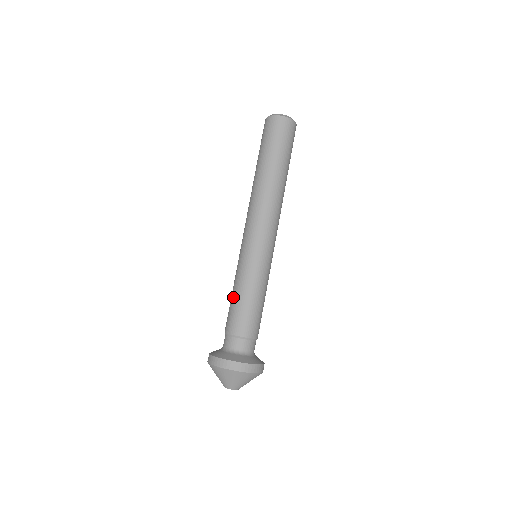
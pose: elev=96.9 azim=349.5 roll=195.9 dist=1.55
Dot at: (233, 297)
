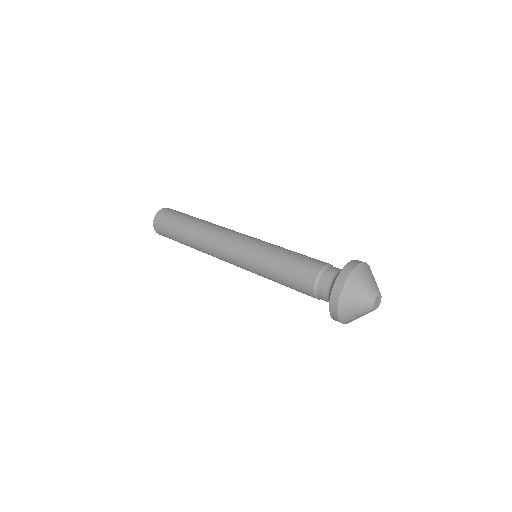
Dot at: (287, 259)
